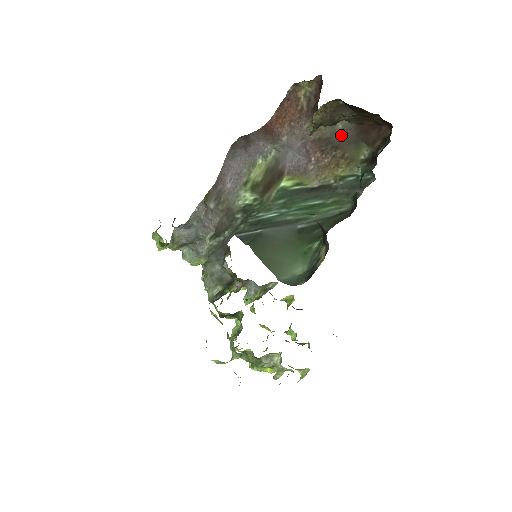
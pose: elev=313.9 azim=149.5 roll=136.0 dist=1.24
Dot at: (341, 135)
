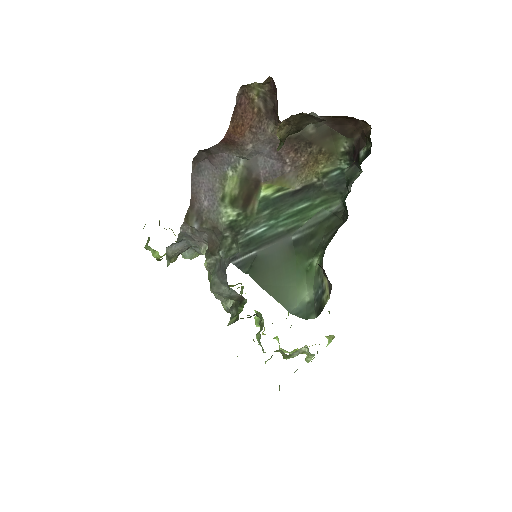
Dot at: (312, 129)
